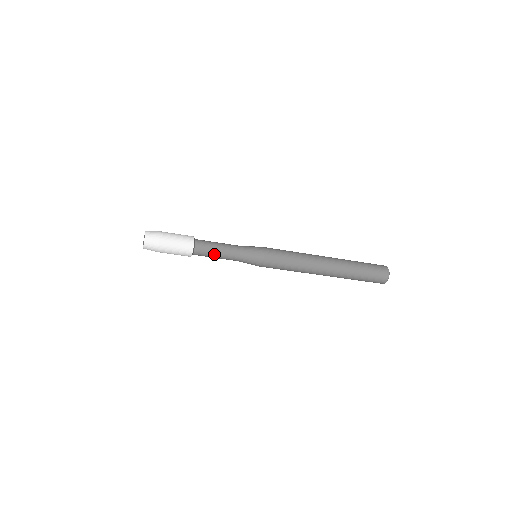
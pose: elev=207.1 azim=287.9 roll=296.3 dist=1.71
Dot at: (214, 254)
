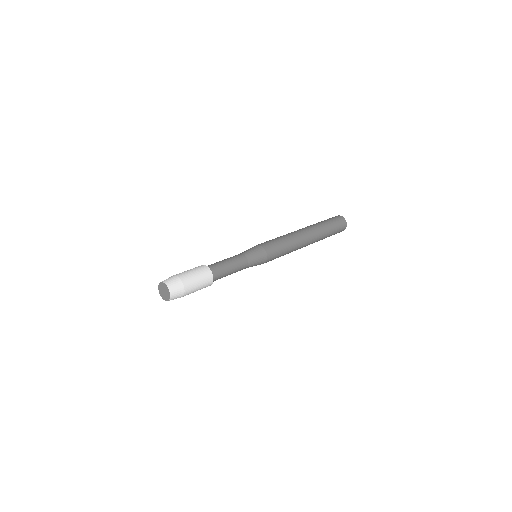
Dot at: occluded
